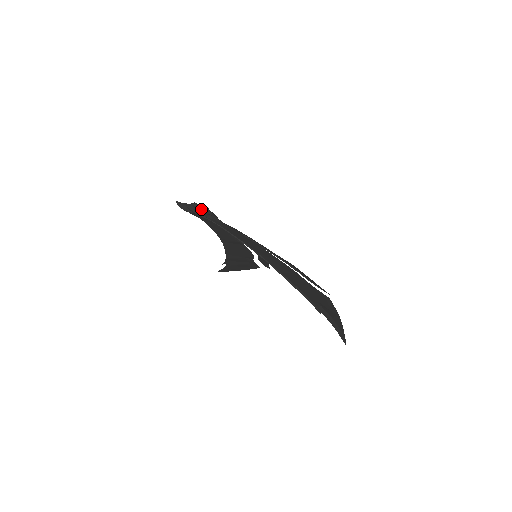
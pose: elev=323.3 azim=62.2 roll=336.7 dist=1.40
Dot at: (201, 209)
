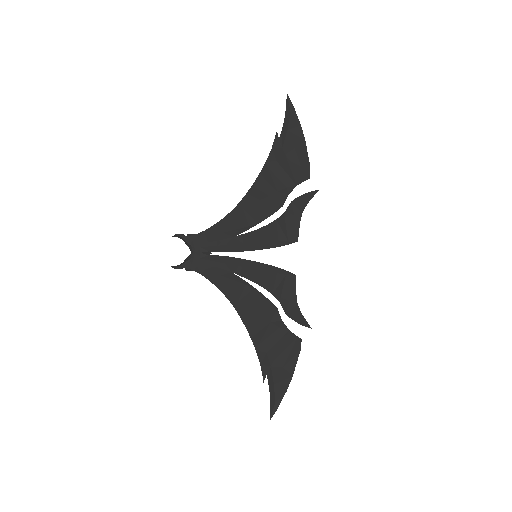
Dot at: (188, 241)
